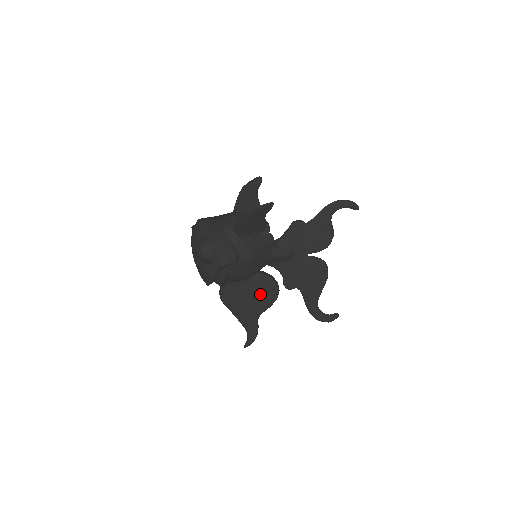
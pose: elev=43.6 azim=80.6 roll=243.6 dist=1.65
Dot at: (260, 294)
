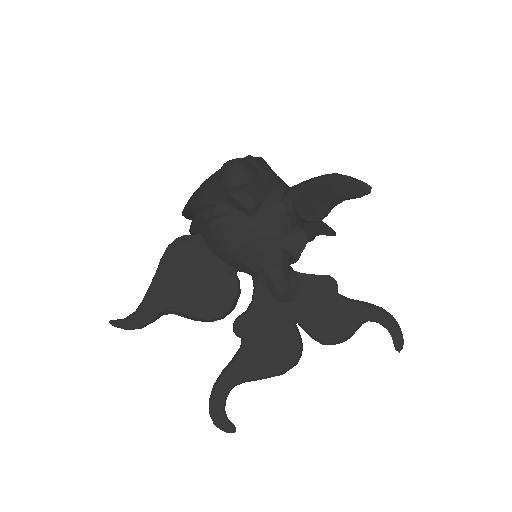
Dot at: (207, 291)
